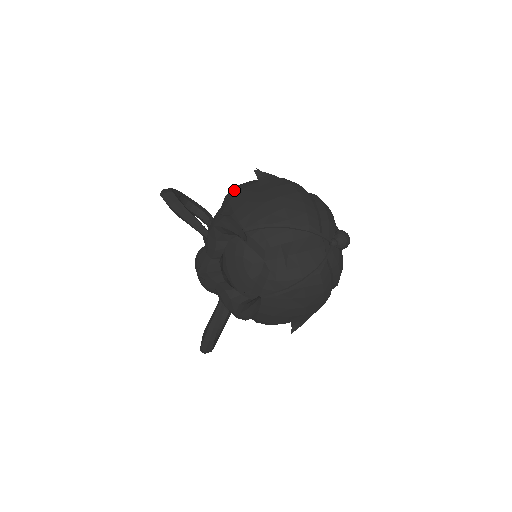
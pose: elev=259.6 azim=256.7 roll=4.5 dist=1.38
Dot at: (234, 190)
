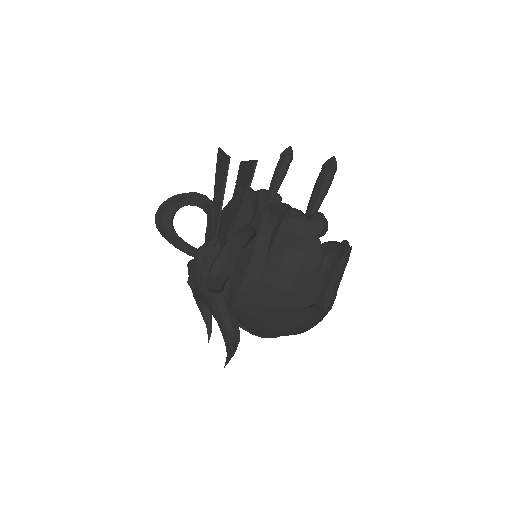
Dot at: (281, 296)
